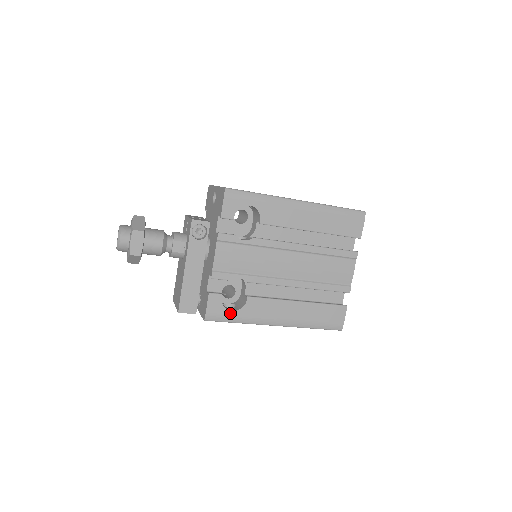
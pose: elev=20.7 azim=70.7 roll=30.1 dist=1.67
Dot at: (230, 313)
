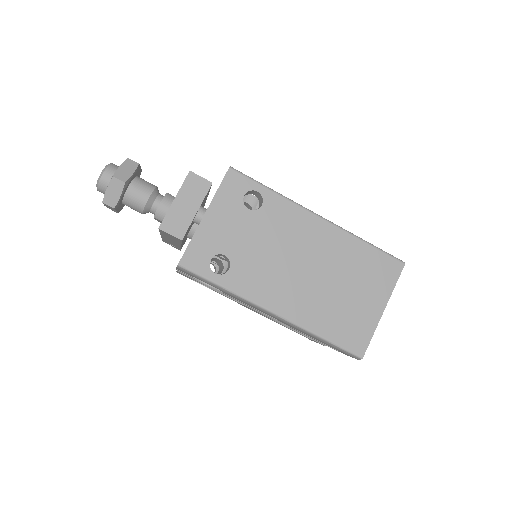
Dot at: occluded
